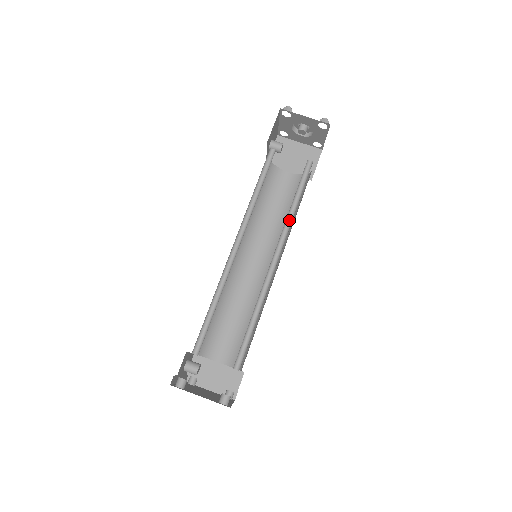
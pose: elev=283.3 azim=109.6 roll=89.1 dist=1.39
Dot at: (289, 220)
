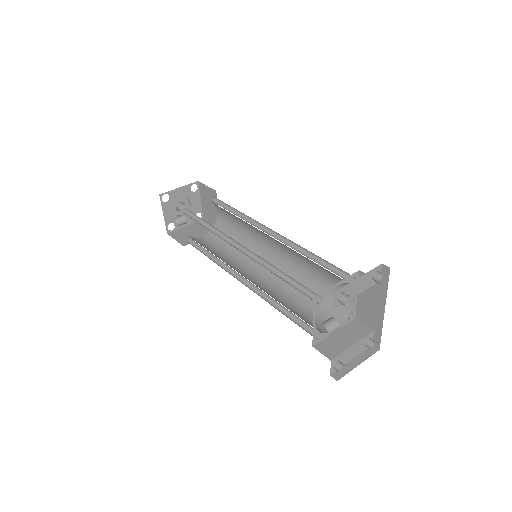
Dot at: (246, 221)
